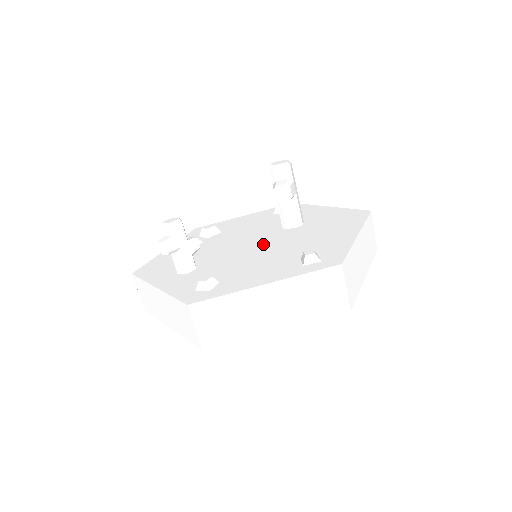
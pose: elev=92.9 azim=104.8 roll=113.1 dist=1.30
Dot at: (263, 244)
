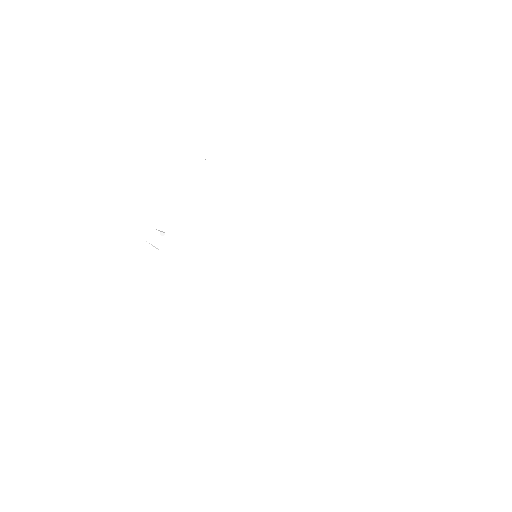
Dot at: occluded
